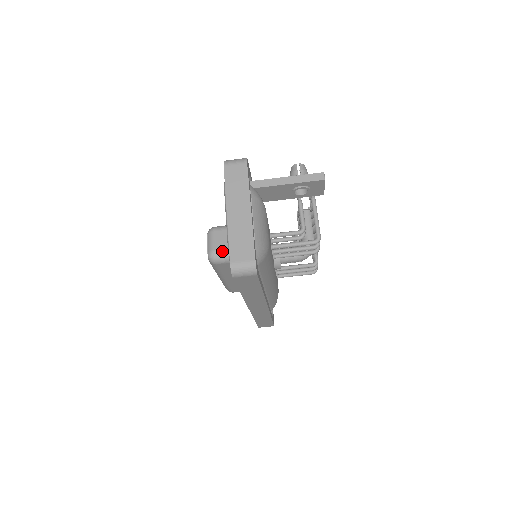
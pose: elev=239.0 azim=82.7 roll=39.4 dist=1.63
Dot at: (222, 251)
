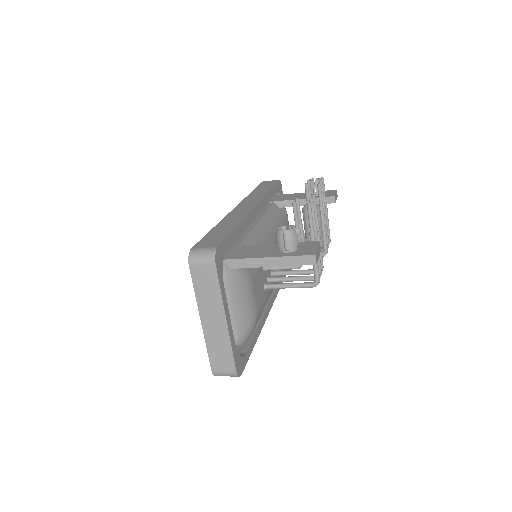
Dot at: occluded
